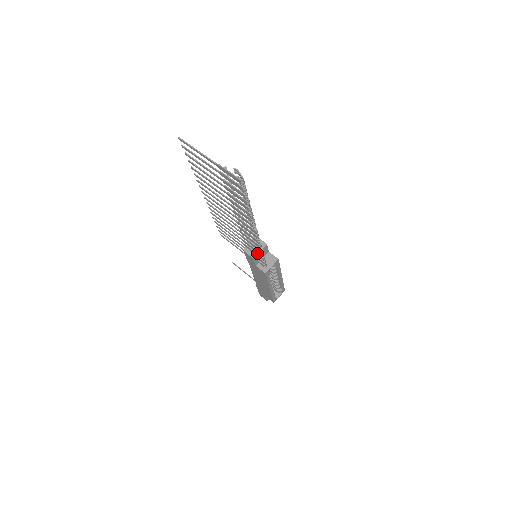
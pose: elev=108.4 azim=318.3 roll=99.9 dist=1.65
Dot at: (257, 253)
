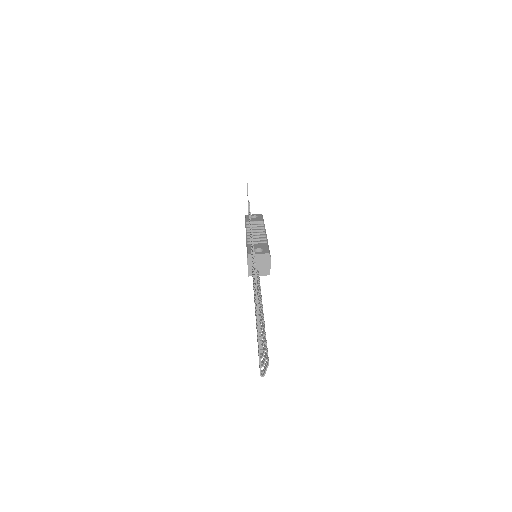
Dot at: occluded
